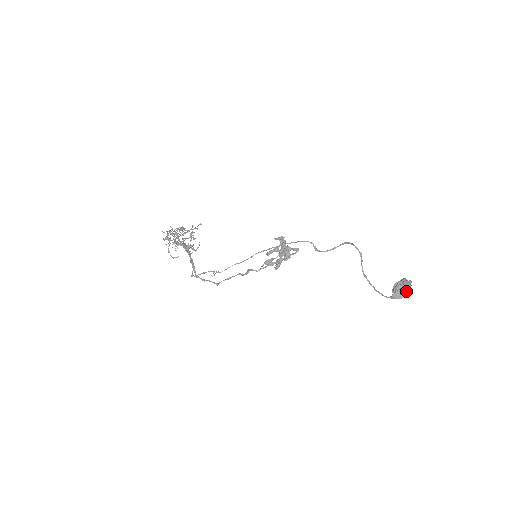
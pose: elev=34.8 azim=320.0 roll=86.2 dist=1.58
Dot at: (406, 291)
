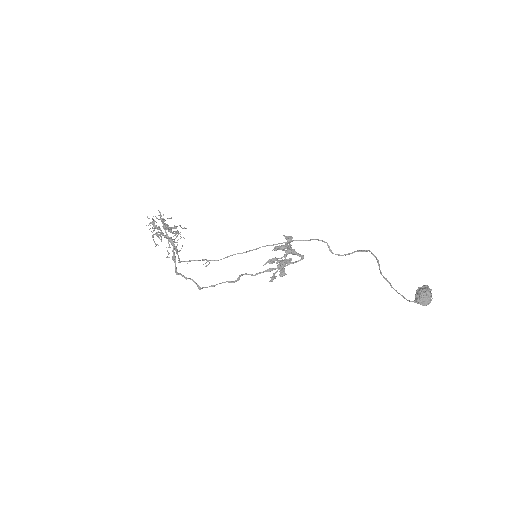
Dot at: (431, 295)
